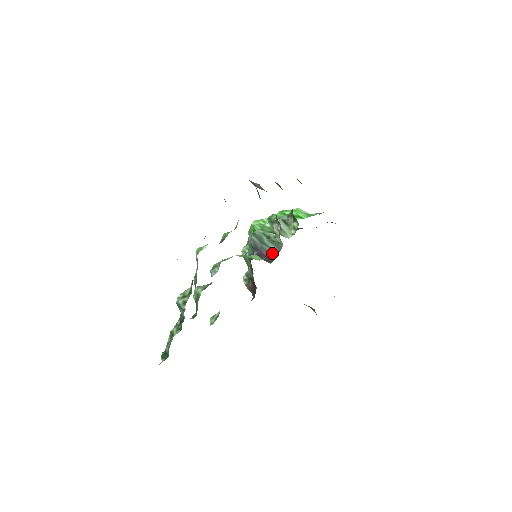
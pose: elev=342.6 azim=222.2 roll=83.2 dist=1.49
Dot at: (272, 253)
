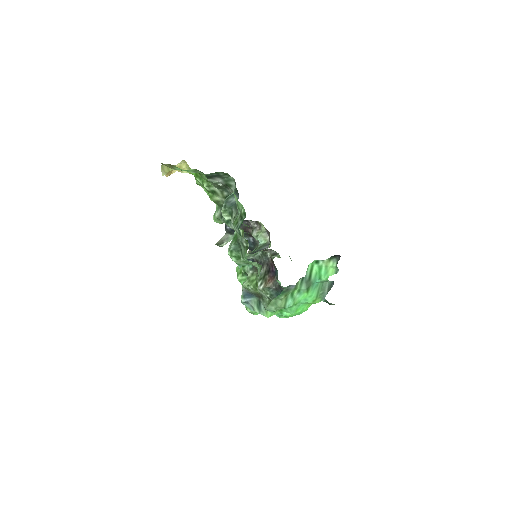
Dot at: (265, 248)
